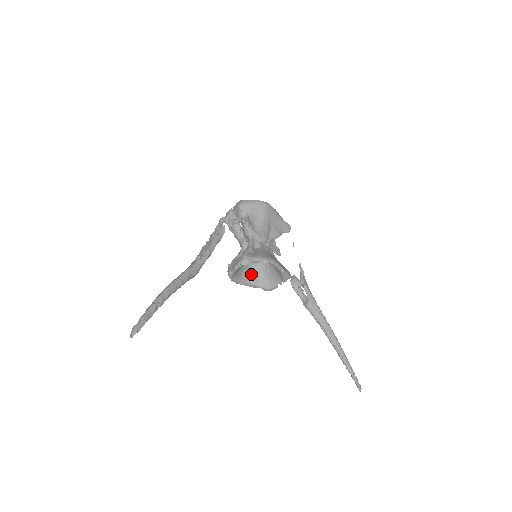
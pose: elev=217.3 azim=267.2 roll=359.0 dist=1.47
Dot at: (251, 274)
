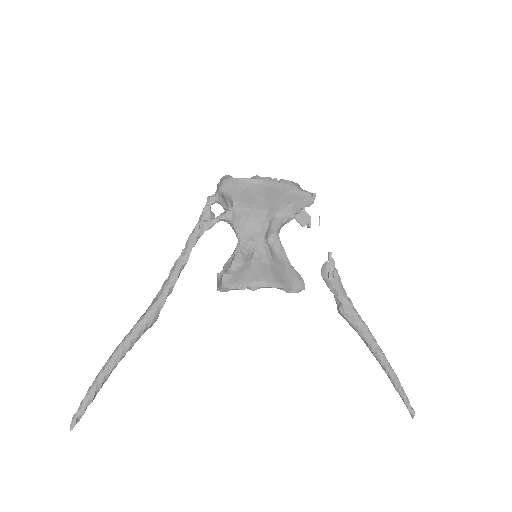
Dot at: occluded
